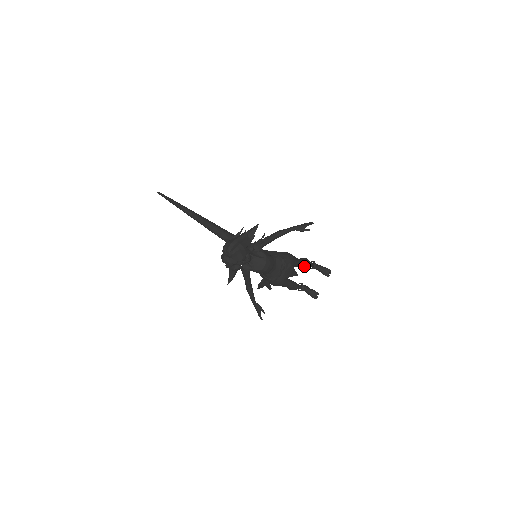
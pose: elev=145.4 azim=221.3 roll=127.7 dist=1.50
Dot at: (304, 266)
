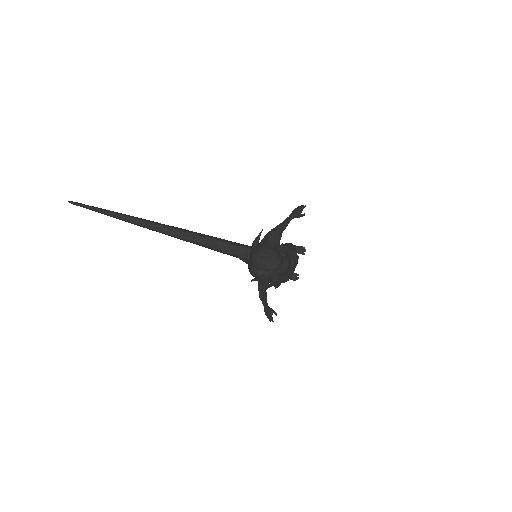
Dot at: occluded
